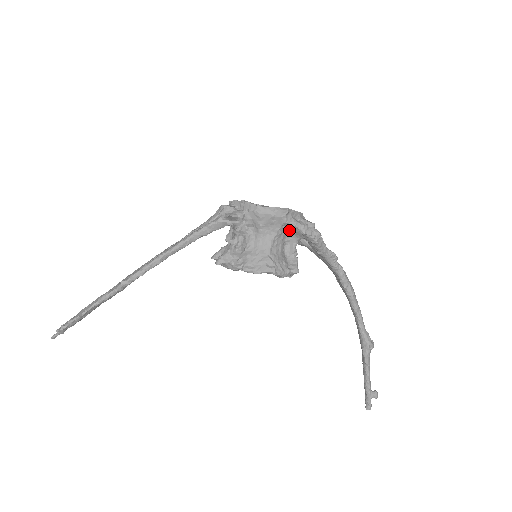
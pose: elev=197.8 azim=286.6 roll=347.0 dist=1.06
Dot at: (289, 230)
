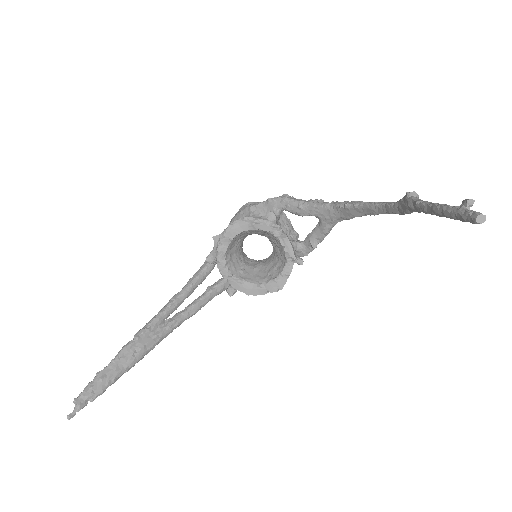
Dot at: (262, 213)
